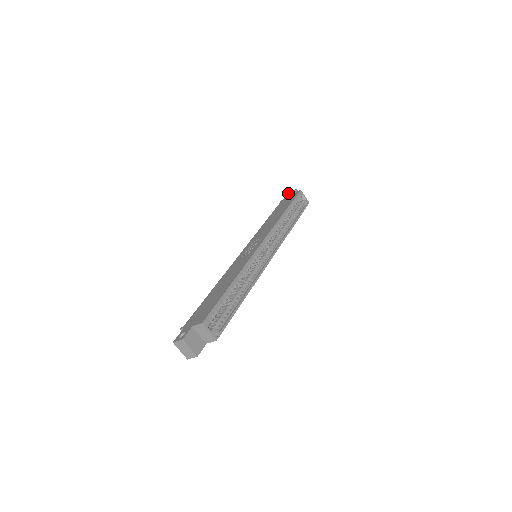
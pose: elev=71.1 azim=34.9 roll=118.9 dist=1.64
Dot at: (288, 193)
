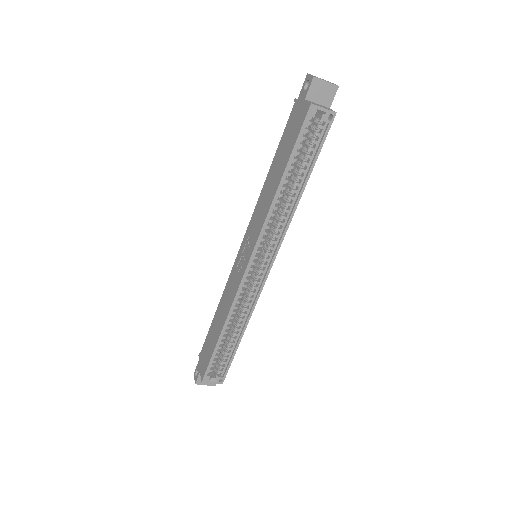
Dot at: occluded
